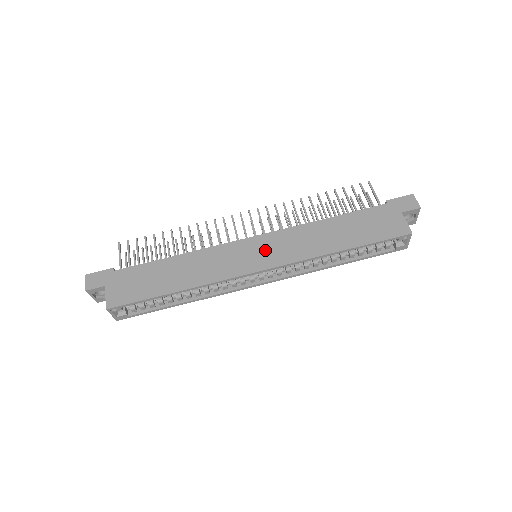
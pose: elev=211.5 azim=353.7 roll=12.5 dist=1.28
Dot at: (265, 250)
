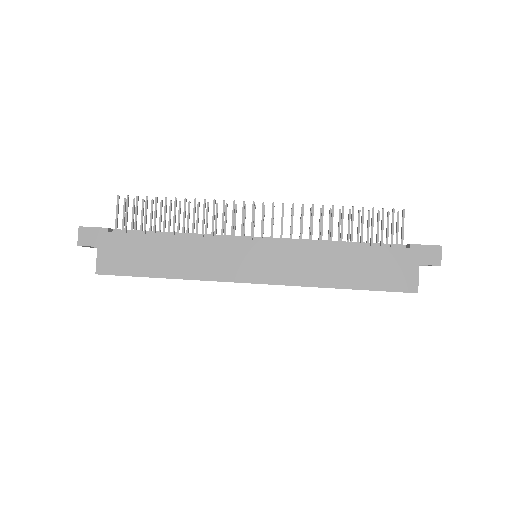
Dot at: (265, 261)
